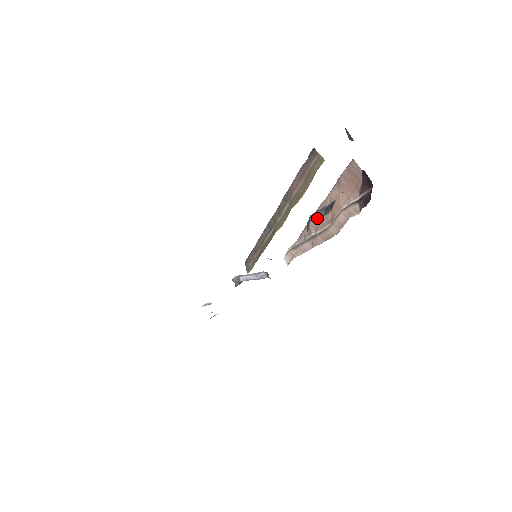
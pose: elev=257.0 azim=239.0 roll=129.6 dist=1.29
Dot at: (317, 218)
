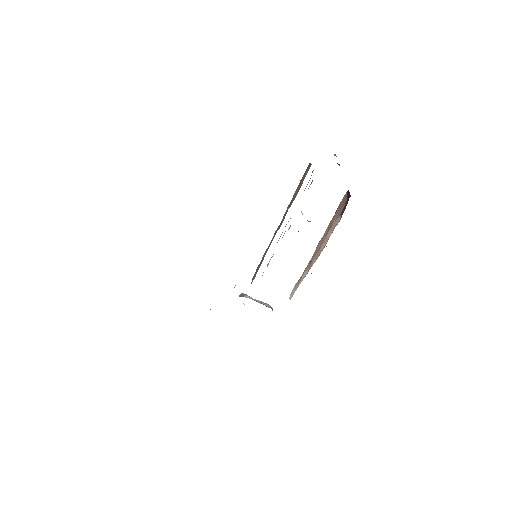
Dot at: (302, 214)
